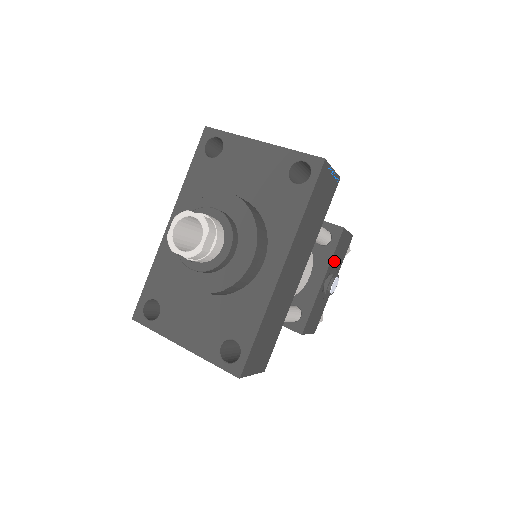
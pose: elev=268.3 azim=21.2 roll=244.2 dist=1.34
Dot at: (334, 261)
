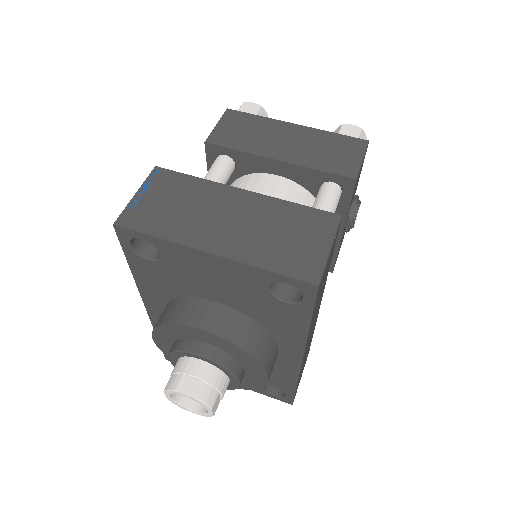
Dot at: occluded
